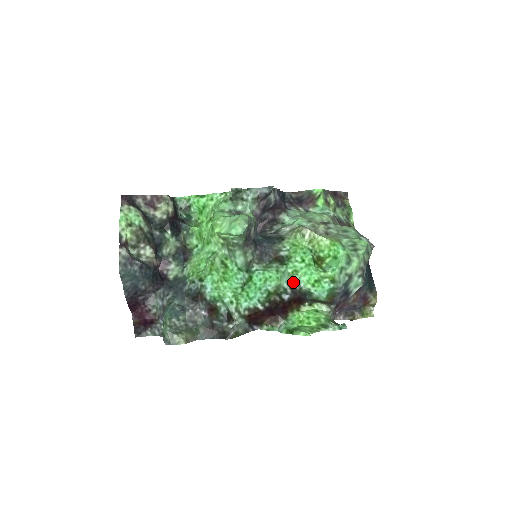
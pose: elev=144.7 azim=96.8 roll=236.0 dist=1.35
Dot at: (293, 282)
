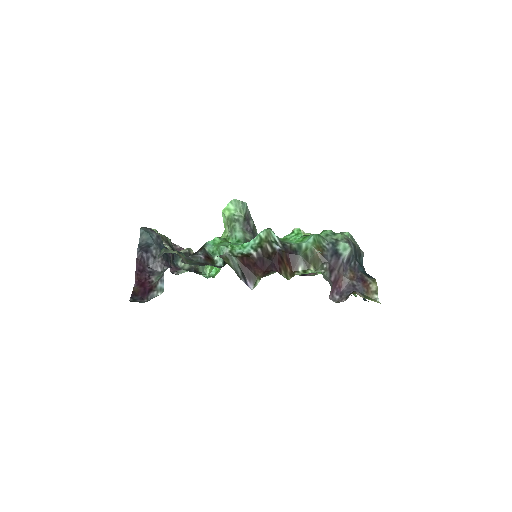
Dot at: (284, 242)
